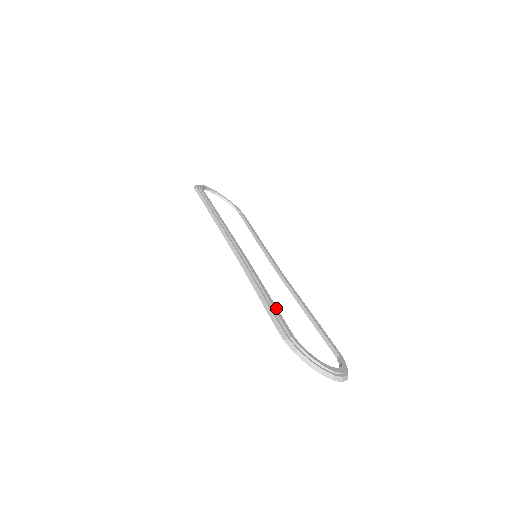
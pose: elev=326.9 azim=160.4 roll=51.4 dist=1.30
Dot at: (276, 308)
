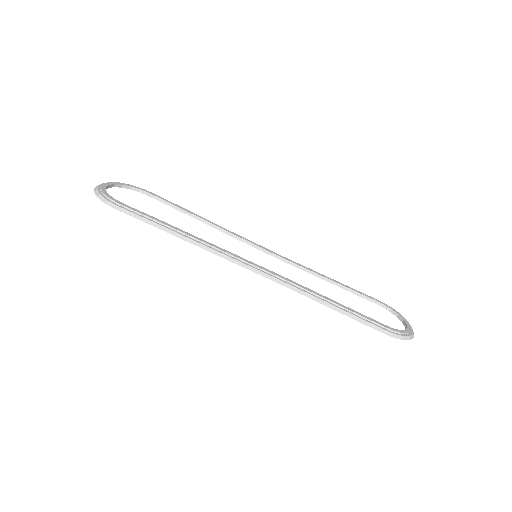
Dot at: (356, 312)
